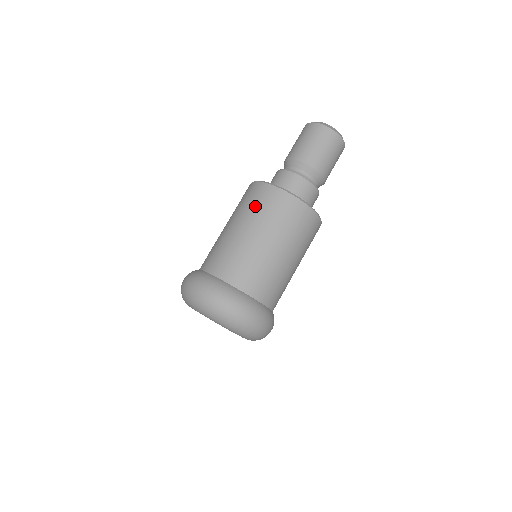
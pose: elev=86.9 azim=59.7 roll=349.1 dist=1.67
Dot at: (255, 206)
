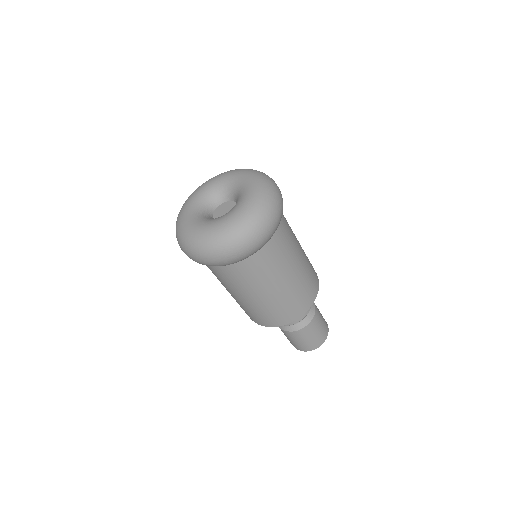
Dot at: occluded
